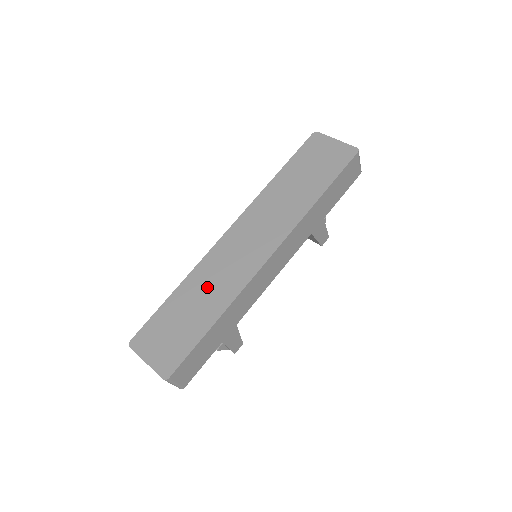
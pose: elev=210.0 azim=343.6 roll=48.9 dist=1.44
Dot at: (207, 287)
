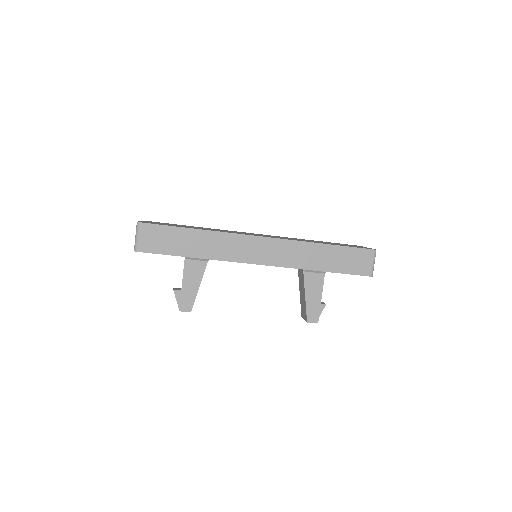
Dot at: (212, 229)
